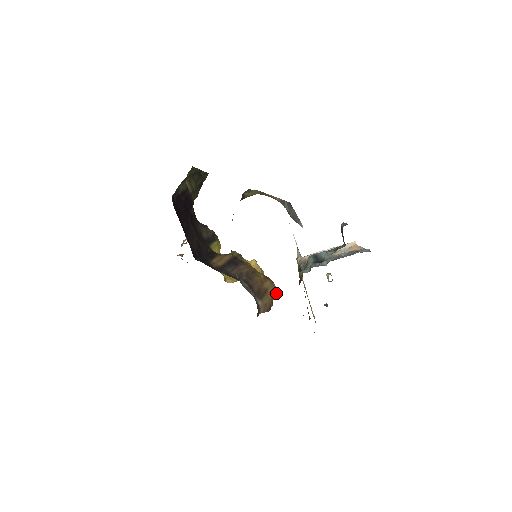
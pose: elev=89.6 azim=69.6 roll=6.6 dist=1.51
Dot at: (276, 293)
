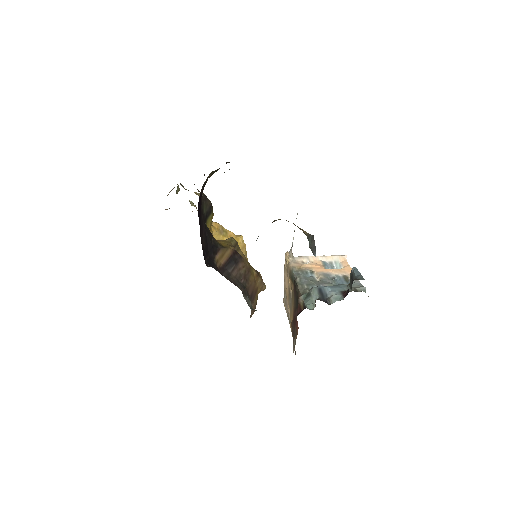
Dot at: (262, 289)
